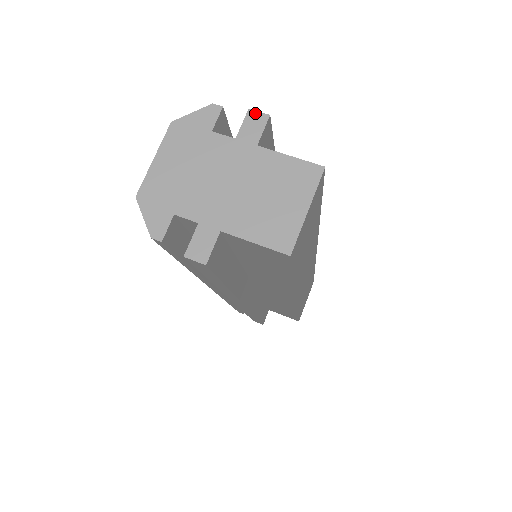
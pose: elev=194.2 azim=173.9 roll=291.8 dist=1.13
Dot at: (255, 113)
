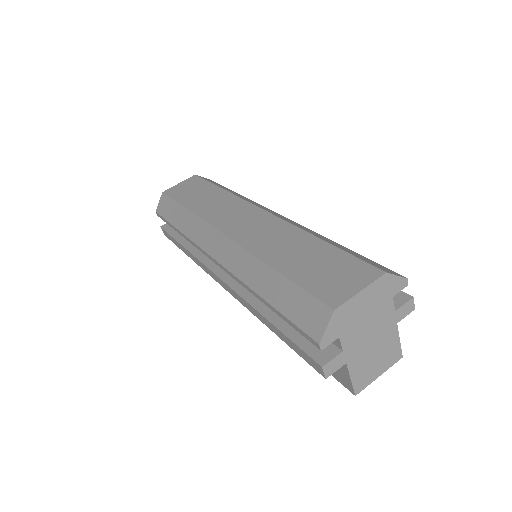
Dot at: (413, 302)
